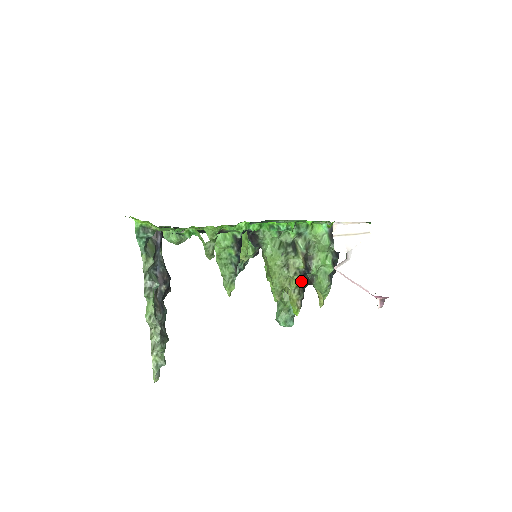
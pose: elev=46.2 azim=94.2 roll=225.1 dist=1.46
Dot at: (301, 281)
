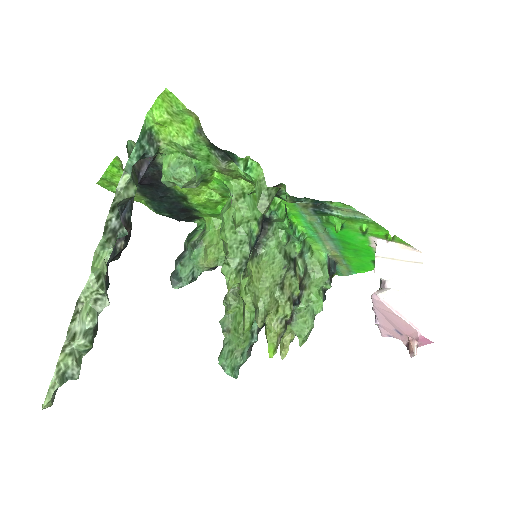
Dot at: (292, 310)
